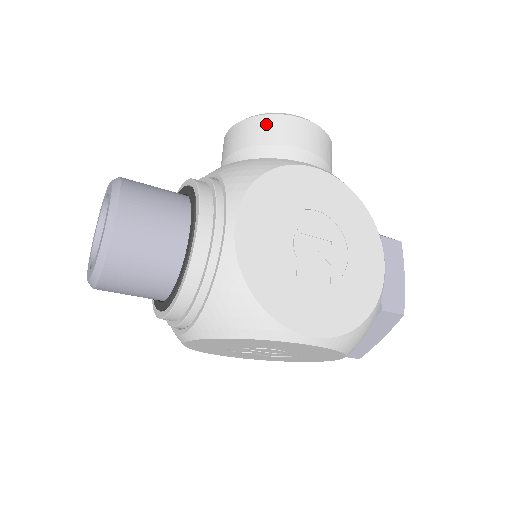
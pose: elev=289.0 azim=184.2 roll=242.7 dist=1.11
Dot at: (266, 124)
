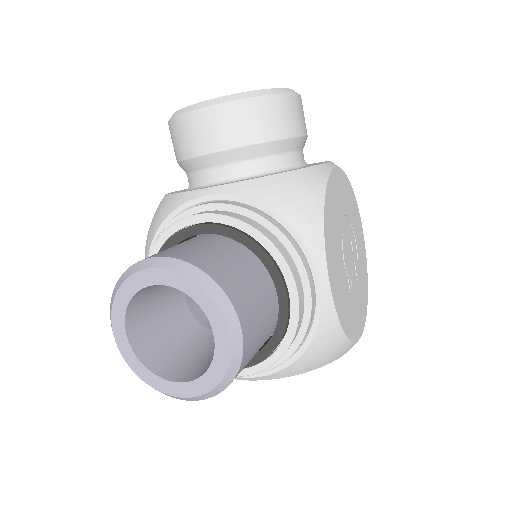
Dot at: (269, 110)
